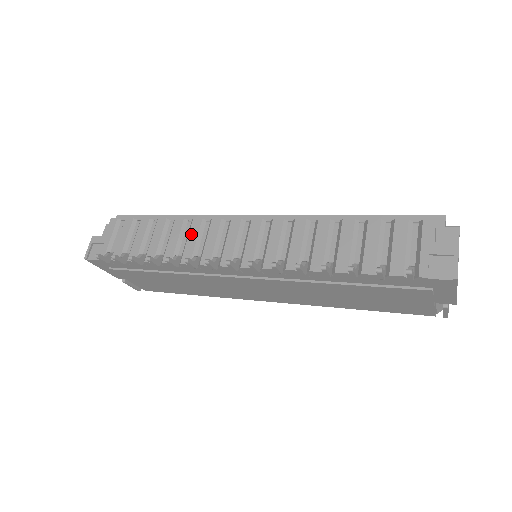
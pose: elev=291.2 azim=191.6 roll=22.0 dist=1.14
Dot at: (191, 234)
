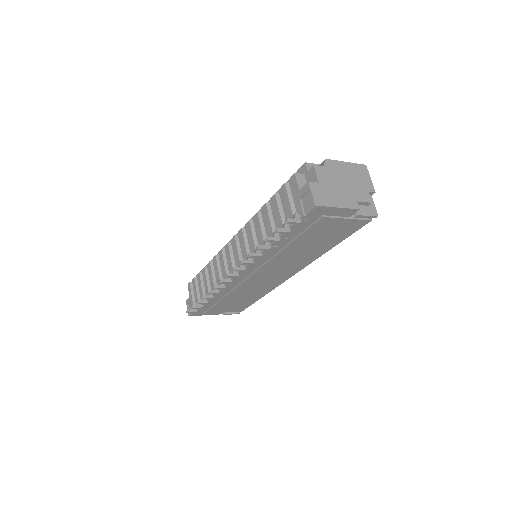
Dot at: (215, 269)
